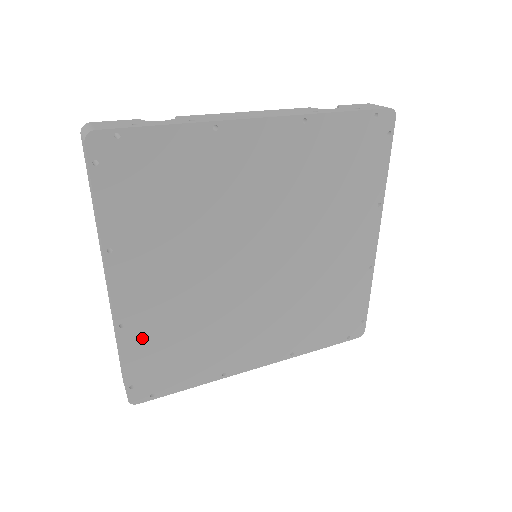
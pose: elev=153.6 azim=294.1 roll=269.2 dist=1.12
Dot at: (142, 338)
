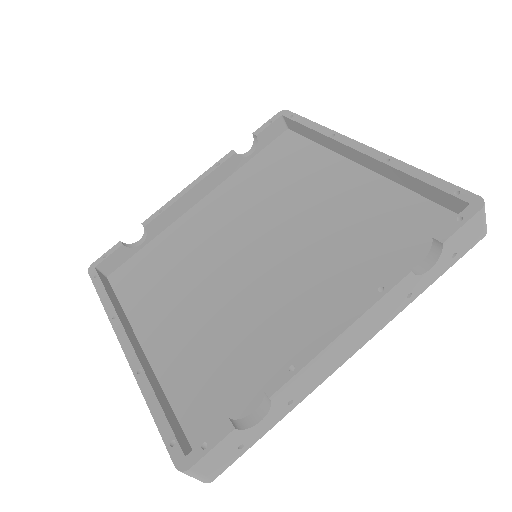
Dot at: occluded
